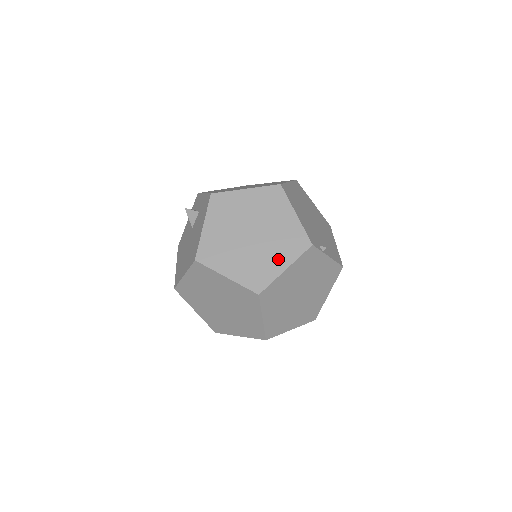
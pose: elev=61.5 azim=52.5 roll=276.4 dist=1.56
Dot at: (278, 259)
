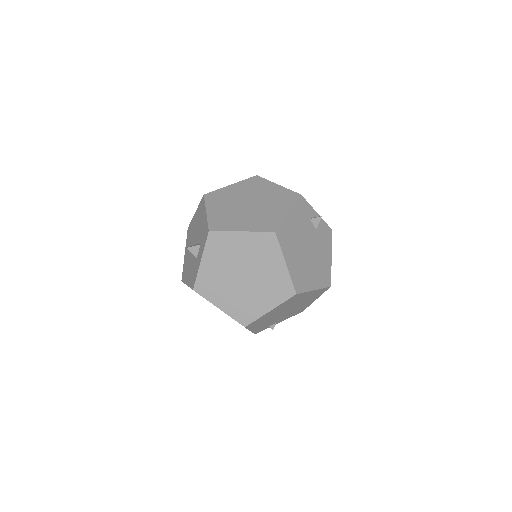
Dot at: occluded
